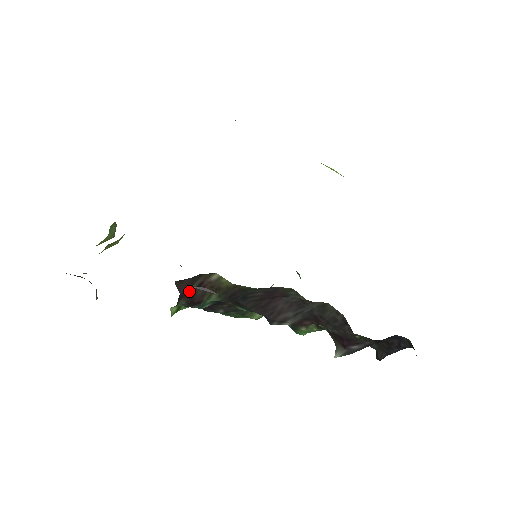
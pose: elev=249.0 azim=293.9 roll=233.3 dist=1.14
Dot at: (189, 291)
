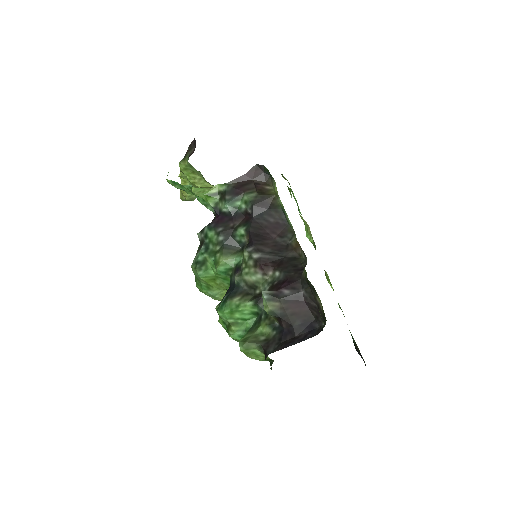
Dot at: (247, 181)
